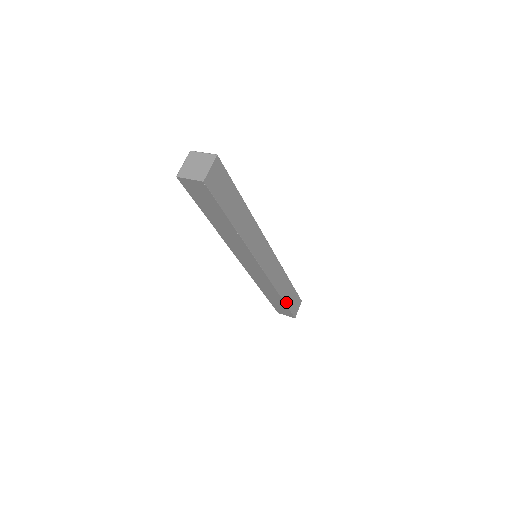
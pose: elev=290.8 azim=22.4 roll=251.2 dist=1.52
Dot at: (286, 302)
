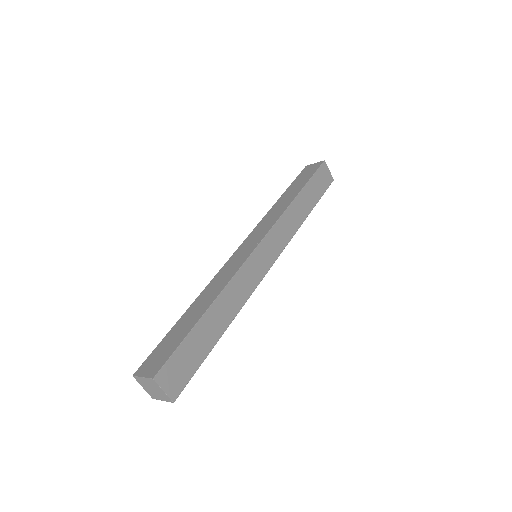
Dot at: (314, 203)
